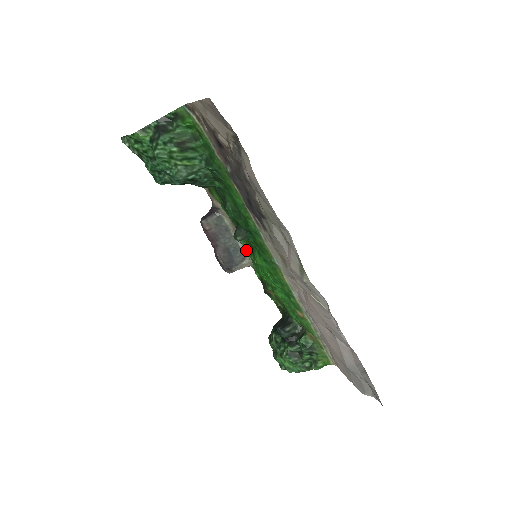
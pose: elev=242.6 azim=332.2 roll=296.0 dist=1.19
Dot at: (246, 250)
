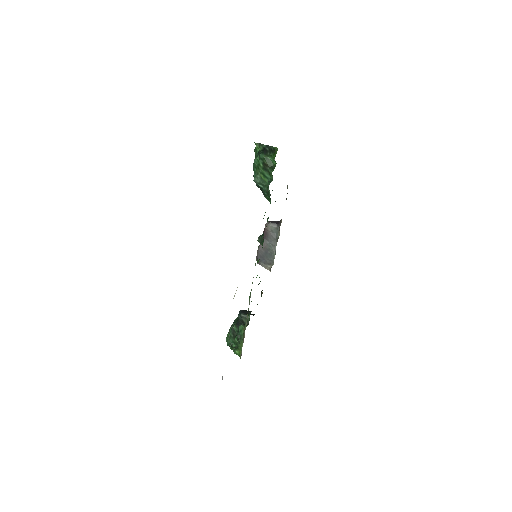
Dot at: occluded
